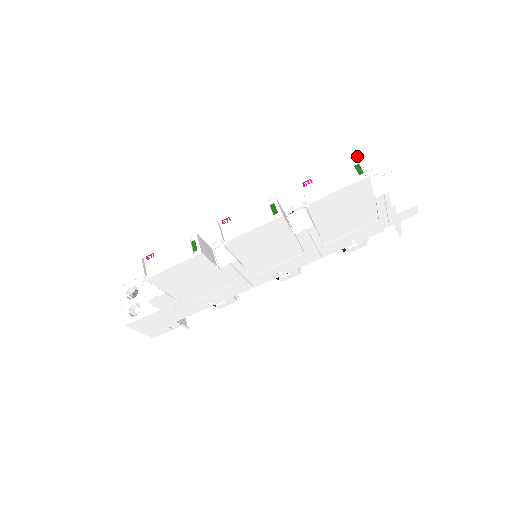
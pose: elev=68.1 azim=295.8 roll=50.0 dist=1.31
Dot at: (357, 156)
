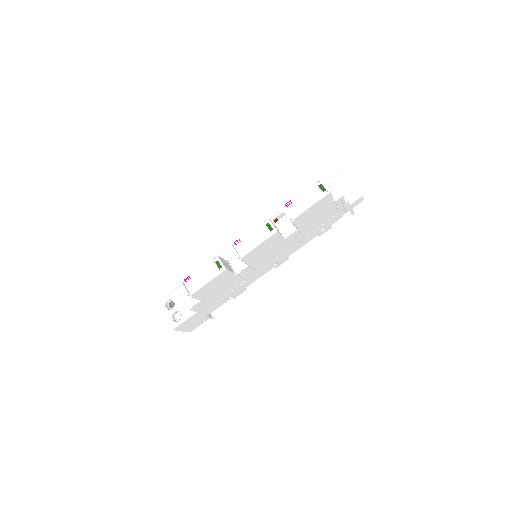
Dot at: occluded
